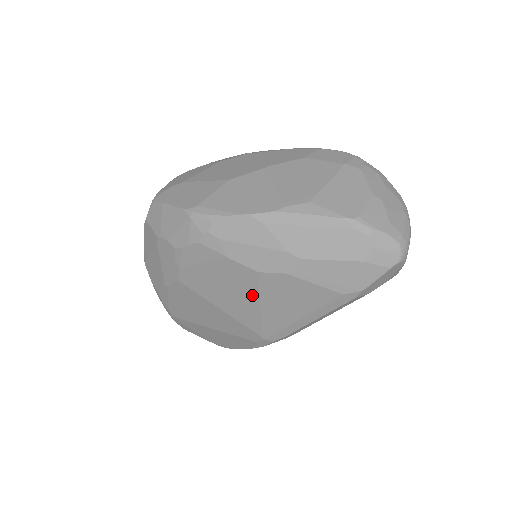
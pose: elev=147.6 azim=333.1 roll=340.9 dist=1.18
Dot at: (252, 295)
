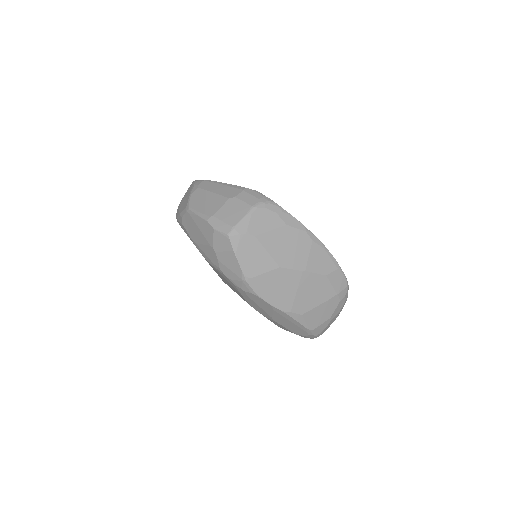
Dot at: (238, 294)
